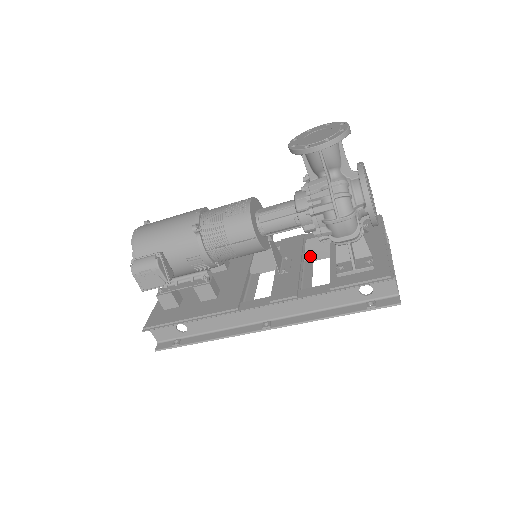
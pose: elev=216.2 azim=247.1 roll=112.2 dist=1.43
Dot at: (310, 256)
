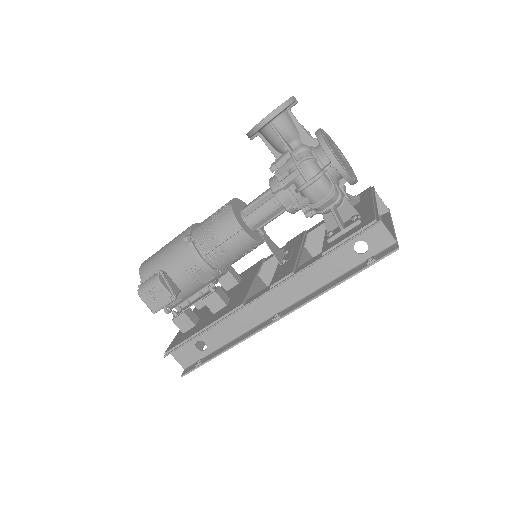
Dot at: (317, 250)
